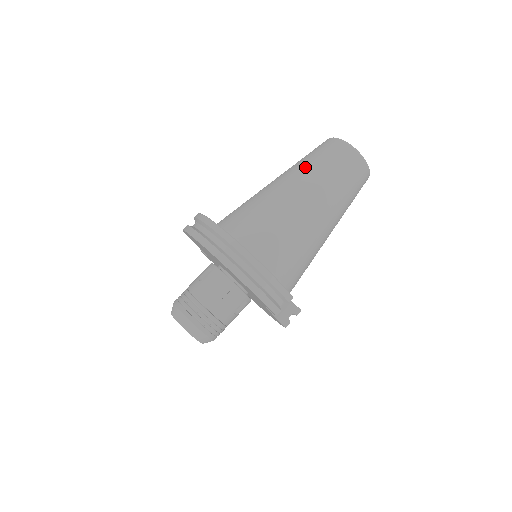
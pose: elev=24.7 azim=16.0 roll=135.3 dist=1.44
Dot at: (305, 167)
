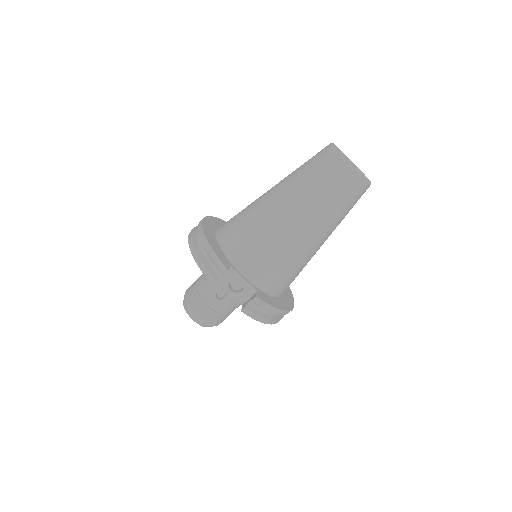
Dot at: occluded
